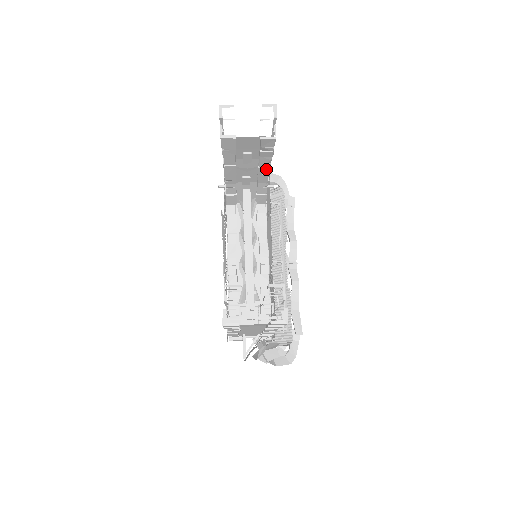
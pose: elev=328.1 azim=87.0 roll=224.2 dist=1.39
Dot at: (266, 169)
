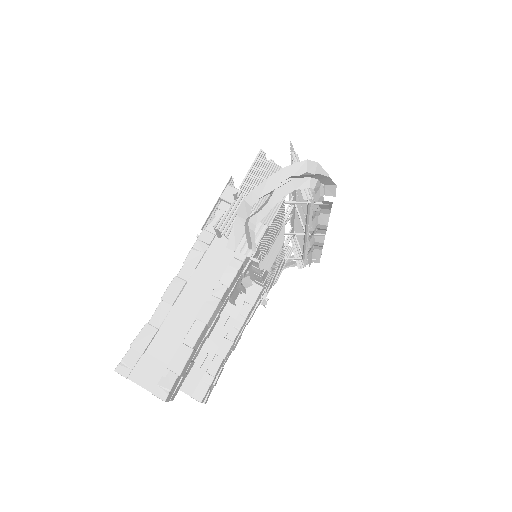
Dot at: occluded
